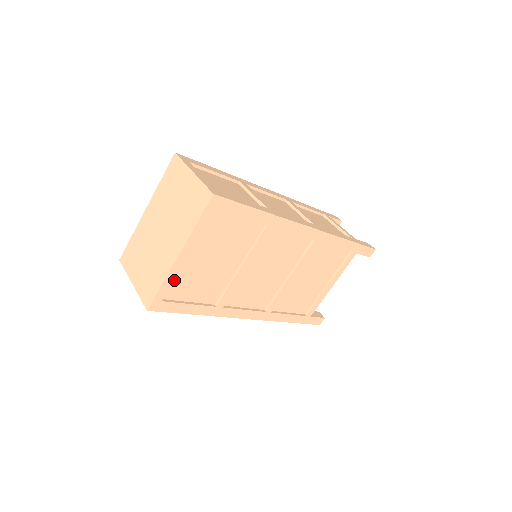
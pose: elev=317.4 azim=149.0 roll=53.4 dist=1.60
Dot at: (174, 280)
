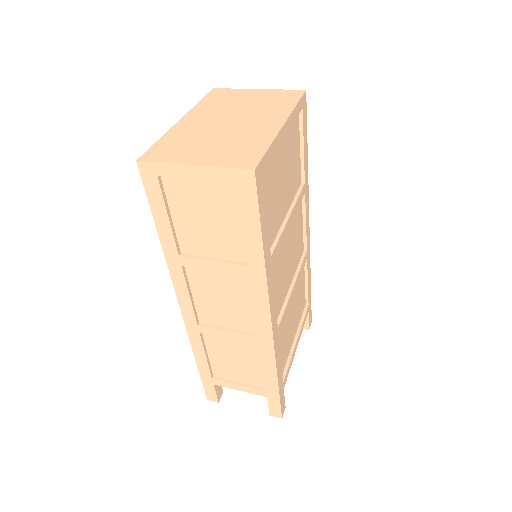
Dot at: occluded
